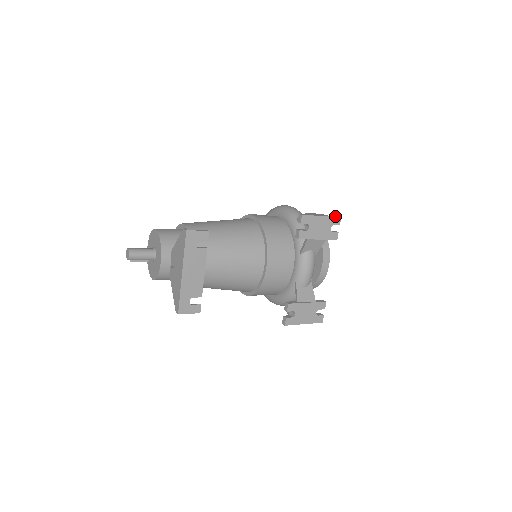
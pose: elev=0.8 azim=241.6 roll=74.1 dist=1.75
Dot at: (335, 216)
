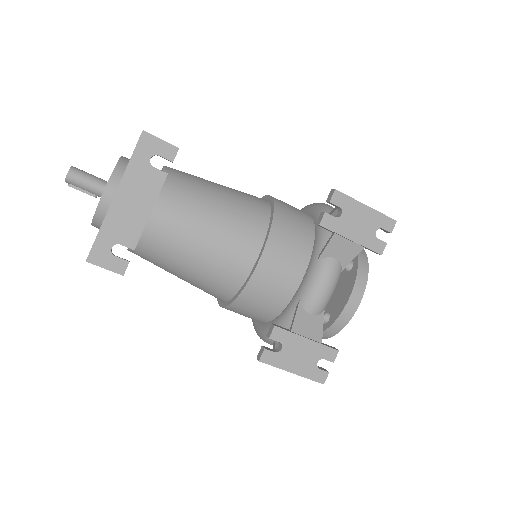
Dot at: occluded
